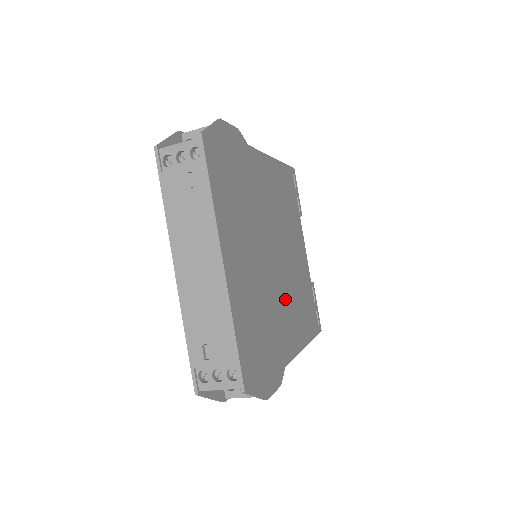
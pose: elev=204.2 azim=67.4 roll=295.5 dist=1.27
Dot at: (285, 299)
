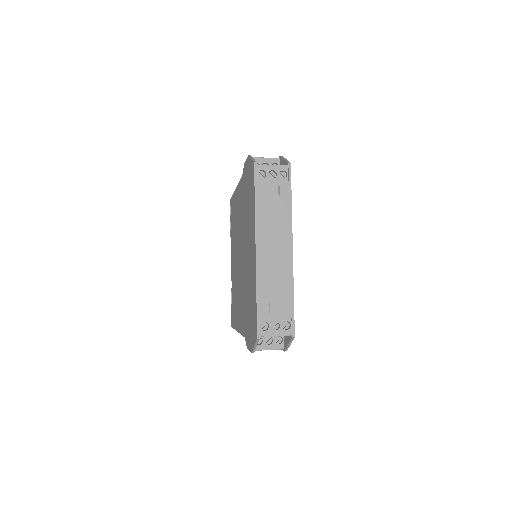
Dot at: occluded
